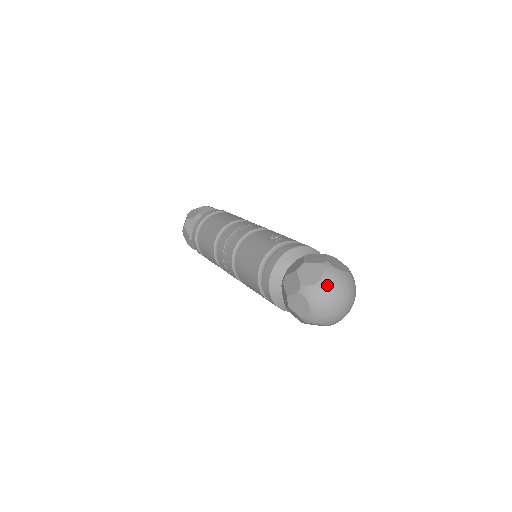
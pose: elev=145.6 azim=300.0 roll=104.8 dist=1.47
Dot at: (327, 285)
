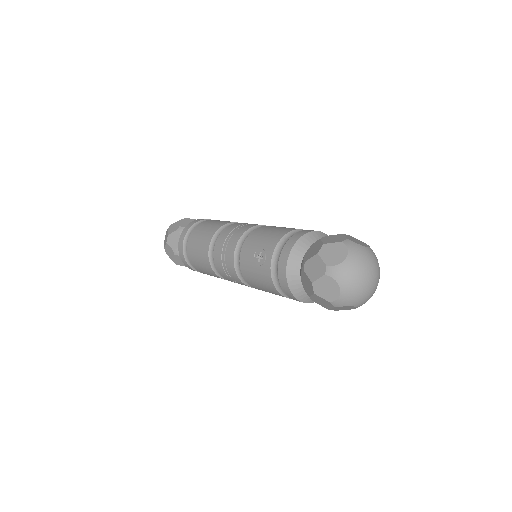
Dot at: (349, 287)
